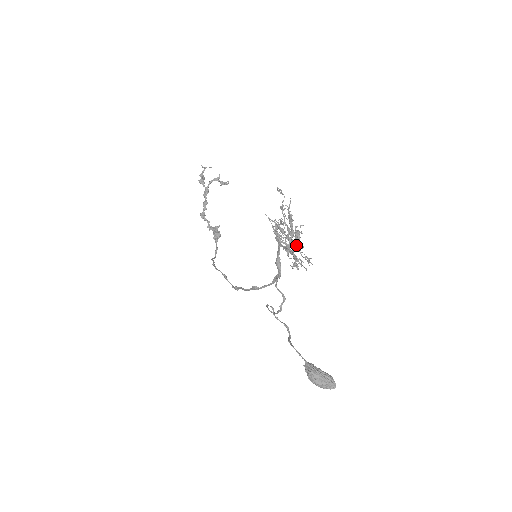
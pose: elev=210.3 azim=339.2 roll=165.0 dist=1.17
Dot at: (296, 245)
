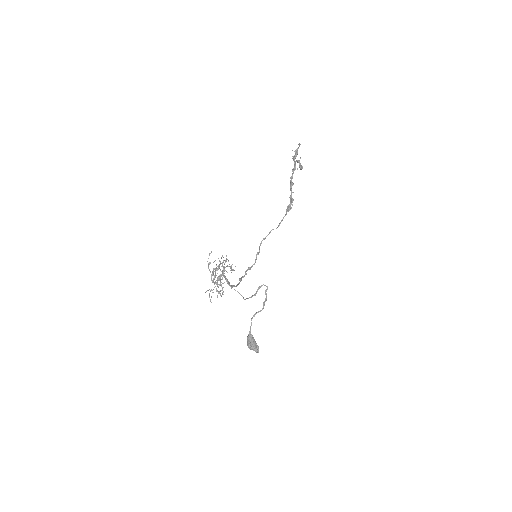
Dot at: occluded
